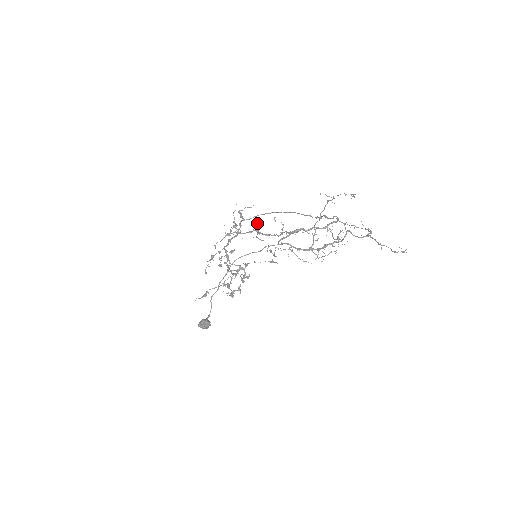
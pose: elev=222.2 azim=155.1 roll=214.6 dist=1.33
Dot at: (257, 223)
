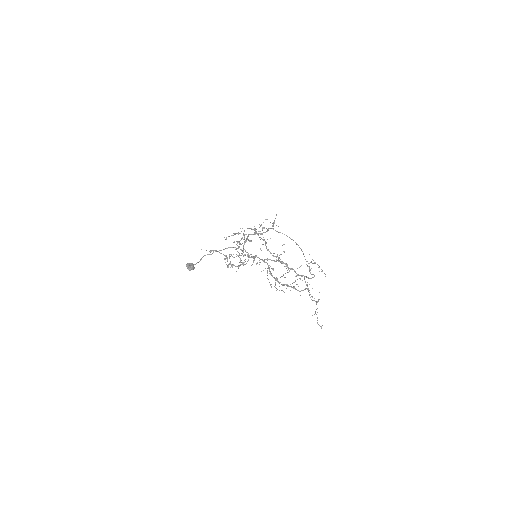
Dot at: occluded
